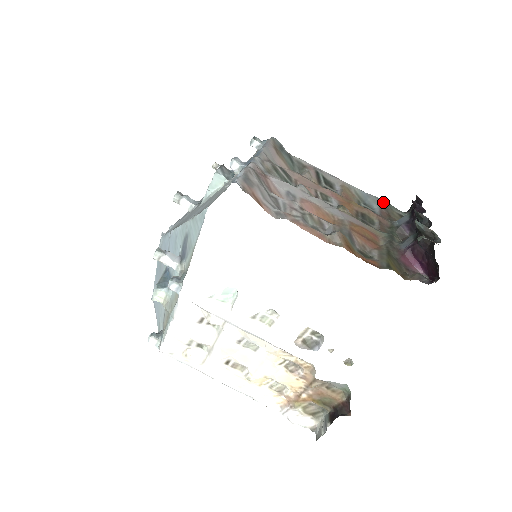
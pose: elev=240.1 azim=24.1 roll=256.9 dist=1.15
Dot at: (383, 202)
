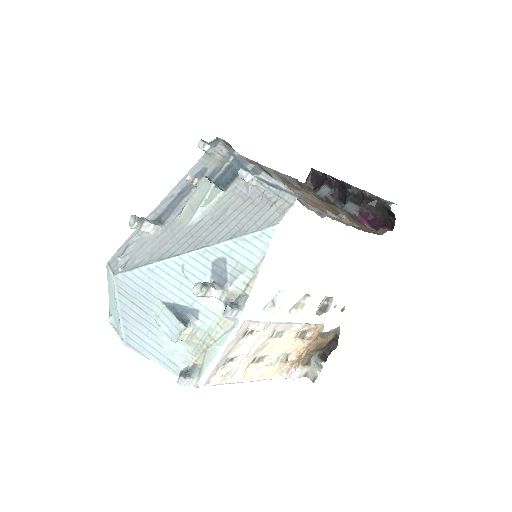
Dot at: (295, 179)
